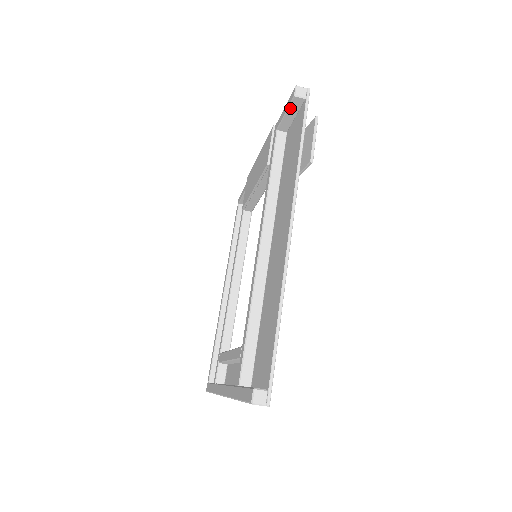
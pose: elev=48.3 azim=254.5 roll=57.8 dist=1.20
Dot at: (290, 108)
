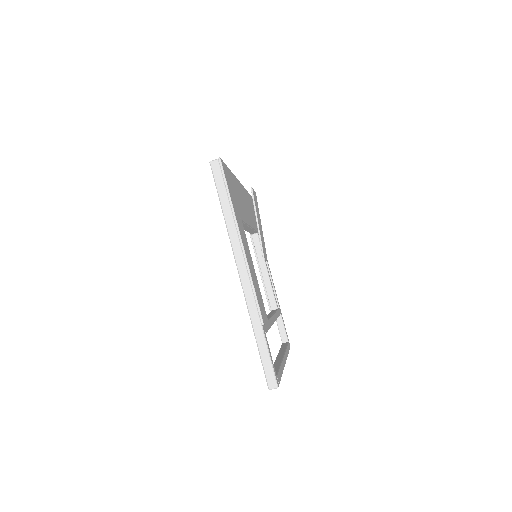
Dot at: occluded
